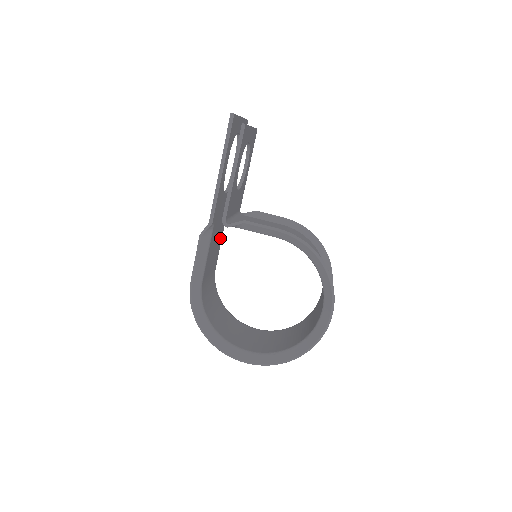
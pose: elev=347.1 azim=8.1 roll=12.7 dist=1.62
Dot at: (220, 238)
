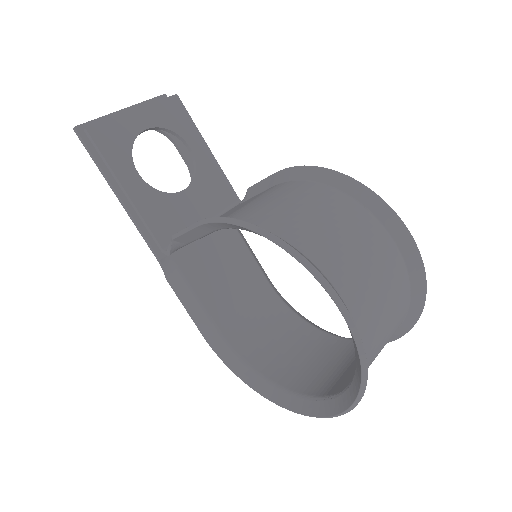
Dot at: (236, 250)
